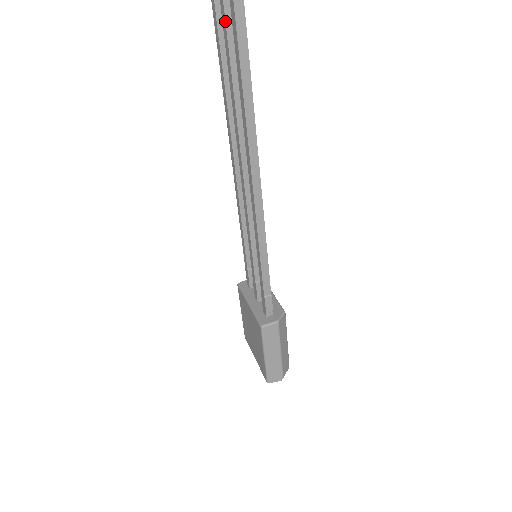
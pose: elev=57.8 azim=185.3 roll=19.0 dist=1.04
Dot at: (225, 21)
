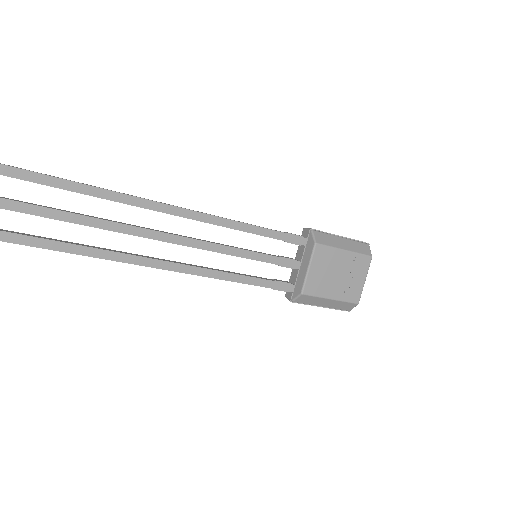
Dot at: (36, 214)
